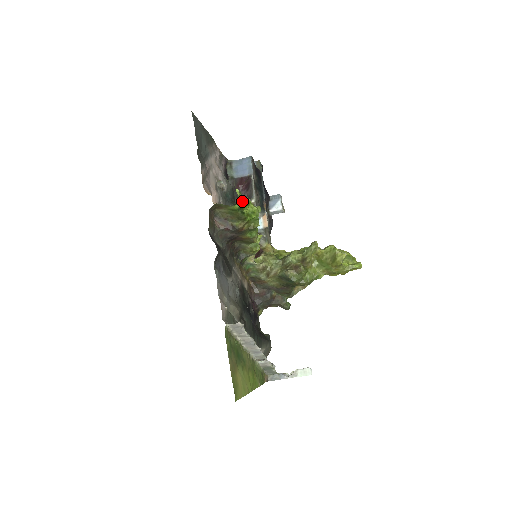
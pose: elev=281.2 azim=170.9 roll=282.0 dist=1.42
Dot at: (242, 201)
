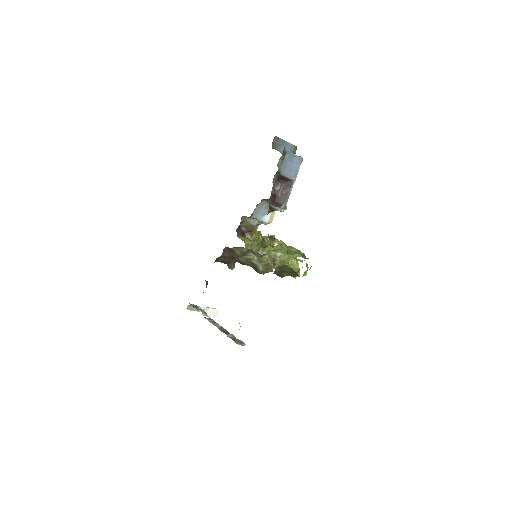
Dot at: (306, 273)
